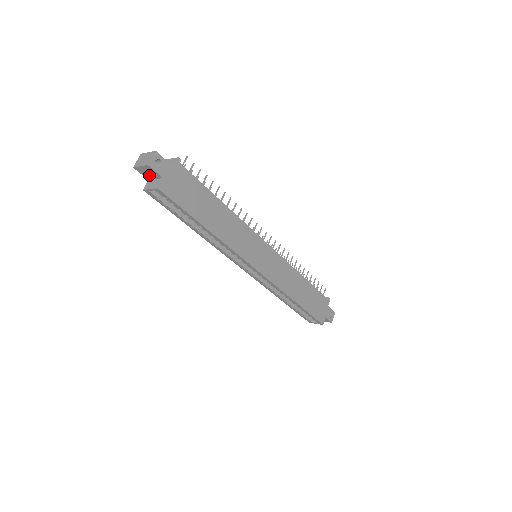
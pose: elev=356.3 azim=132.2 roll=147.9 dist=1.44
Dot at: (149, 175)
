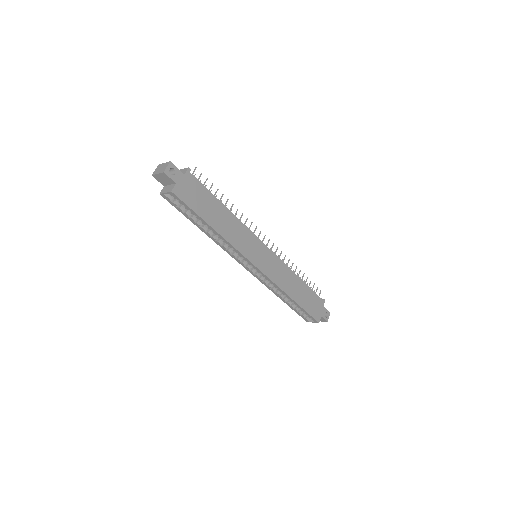
Dot at: (165, 181)
